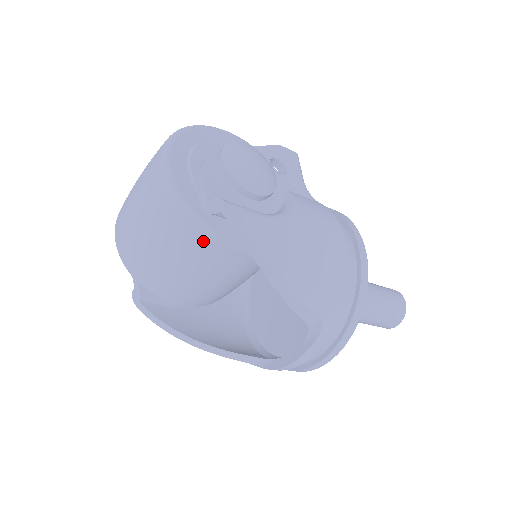
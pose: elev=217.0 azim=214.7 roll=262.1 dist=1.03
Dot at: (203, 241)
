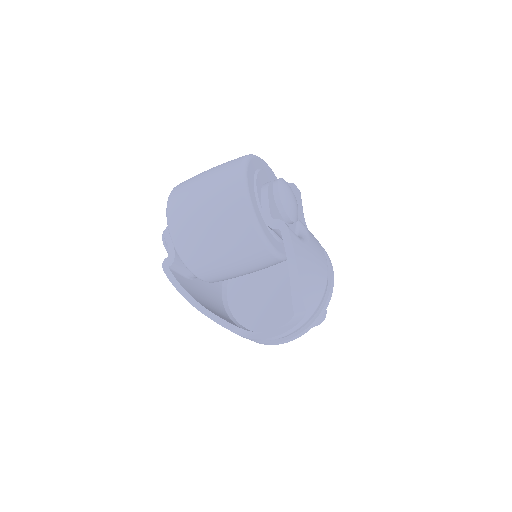
Dot at: (255, 243)
